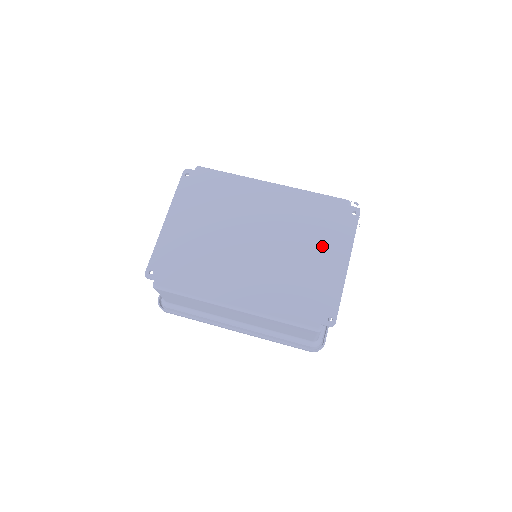
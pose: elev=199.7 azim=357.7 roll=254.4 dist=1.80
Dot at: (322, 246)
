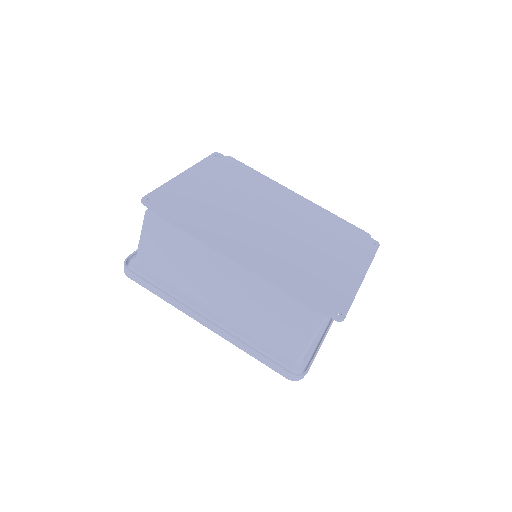
Dot at: (339, 253)
